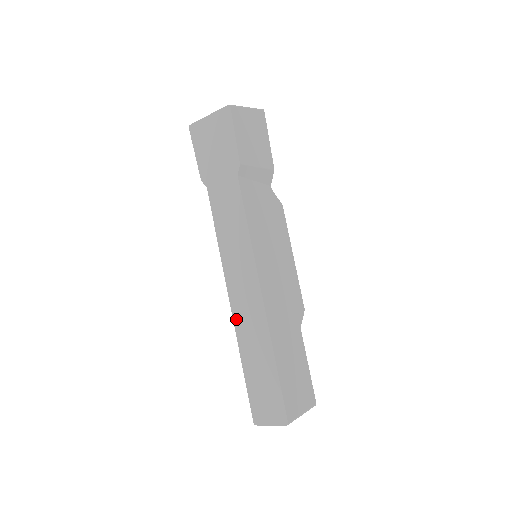
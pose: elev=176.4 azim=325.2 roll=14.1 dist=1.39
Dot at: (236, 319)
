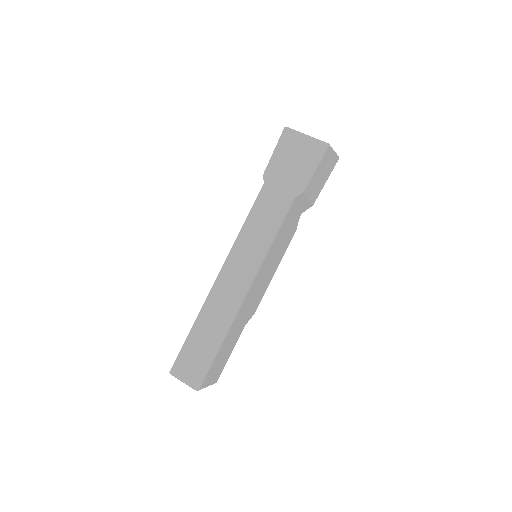
Dot at: (213, 293)
